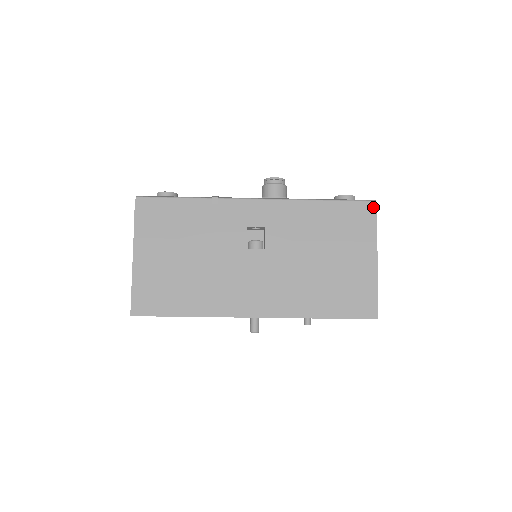
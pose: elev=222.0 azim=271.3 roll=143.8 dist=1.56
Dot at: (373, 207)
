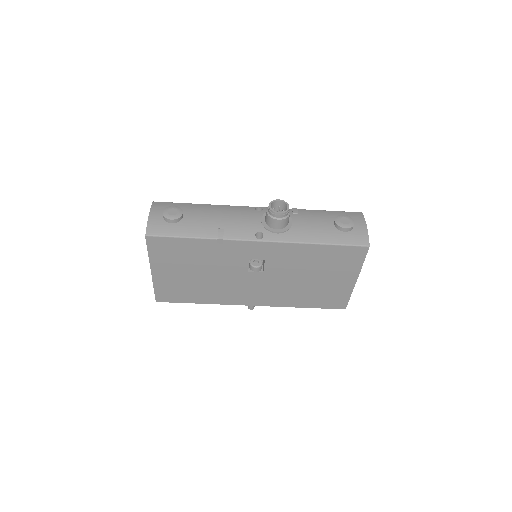
Dot at: (365, 251)
